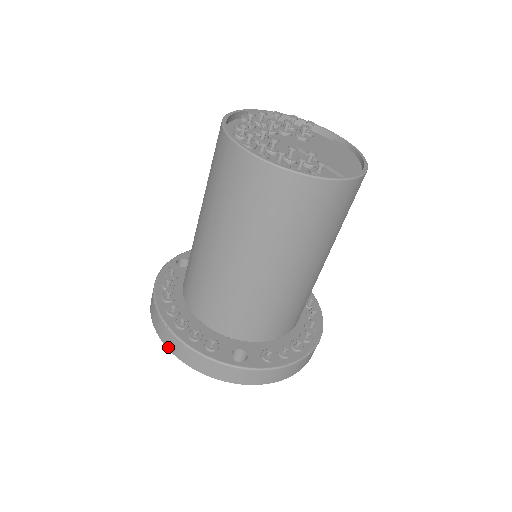
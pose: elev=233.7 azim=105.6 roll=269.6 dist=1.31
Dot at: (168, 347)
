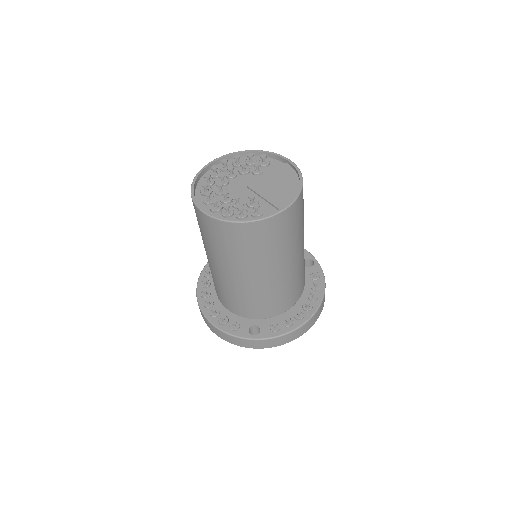
Dot at: (210, 329)
